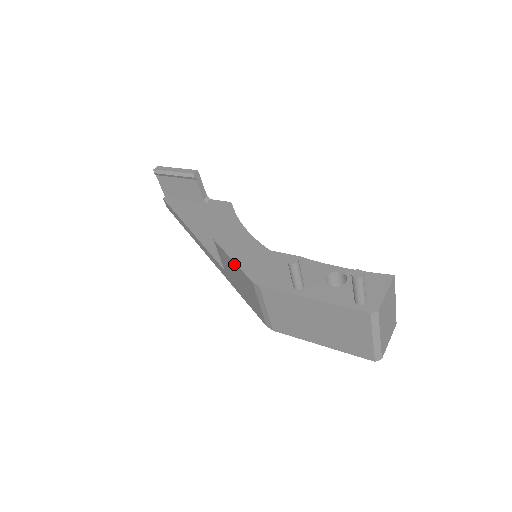
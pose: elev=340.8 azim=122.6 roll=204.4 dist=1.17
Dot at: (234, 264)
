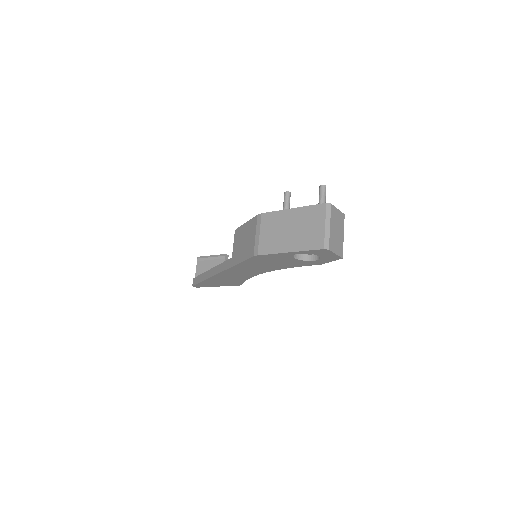
Dot at: (246, 224)
